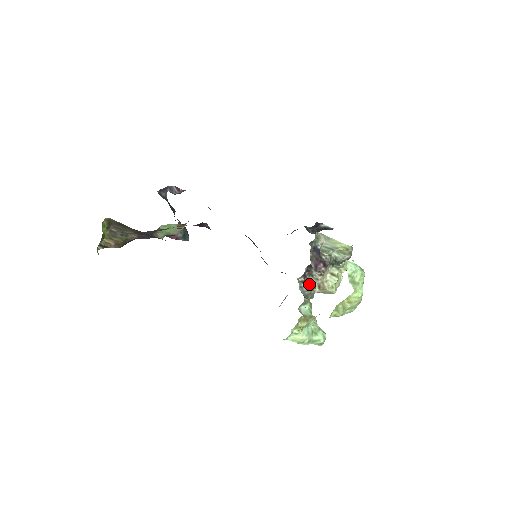
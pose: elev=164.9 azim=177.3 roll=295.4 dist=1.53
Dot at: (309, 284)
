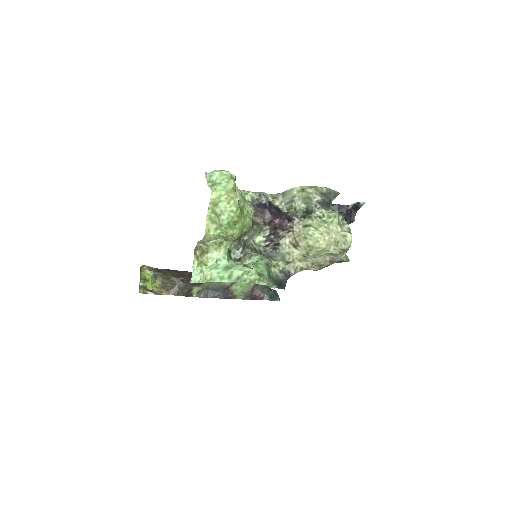
Dot at: (274, 245)
